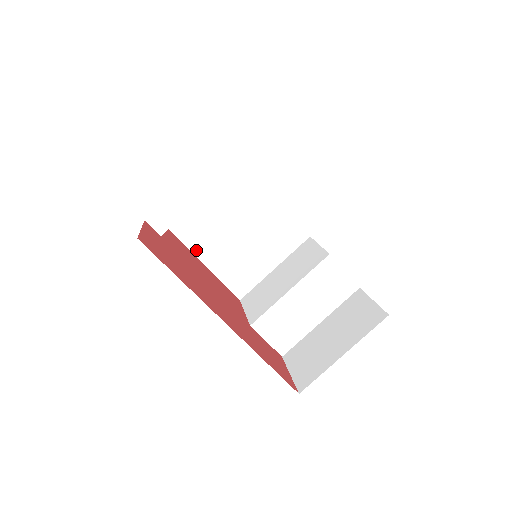
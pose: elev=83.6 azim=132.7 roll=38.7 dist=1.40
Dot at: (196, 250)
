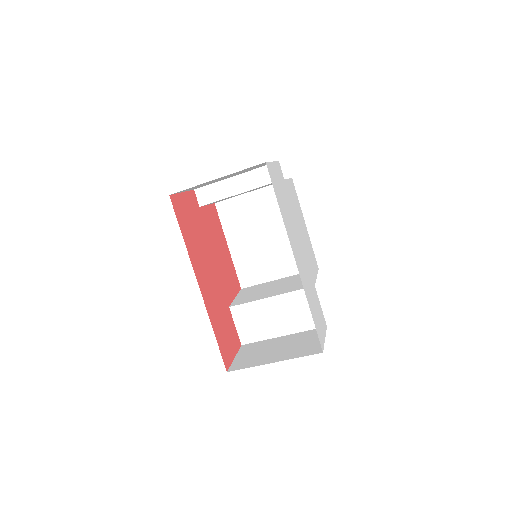
Dot at: (228, 233)
